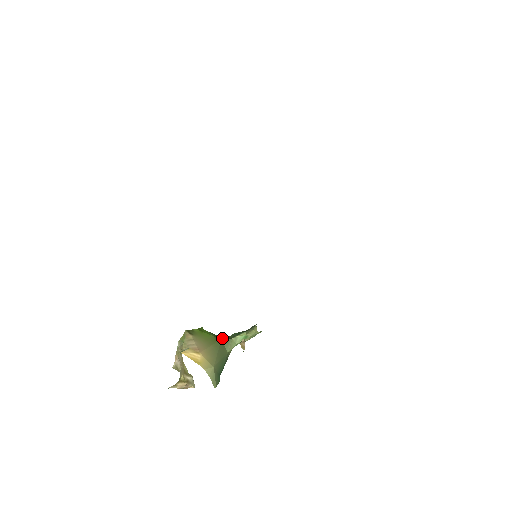
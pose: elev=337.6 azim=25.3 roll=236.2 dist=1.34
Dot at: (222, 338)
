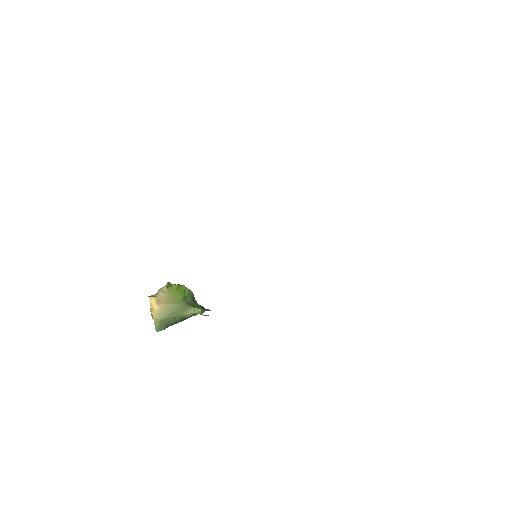
Dot at: (189, 302)
